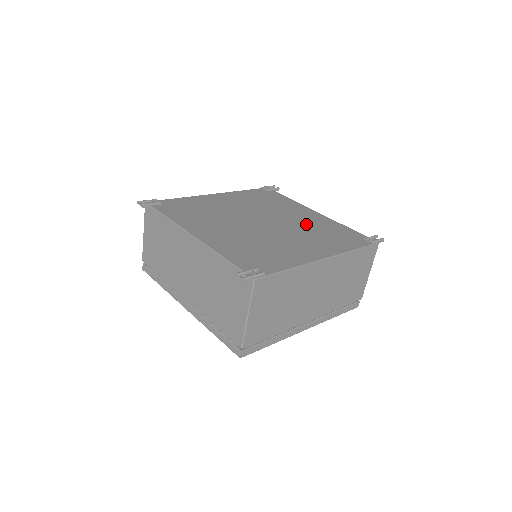
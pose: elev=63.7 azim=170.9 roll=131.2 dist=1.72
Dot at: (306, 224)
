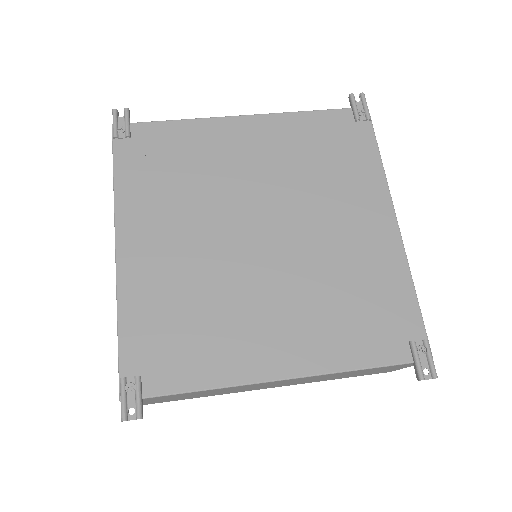
Dot at: (285, 168)
